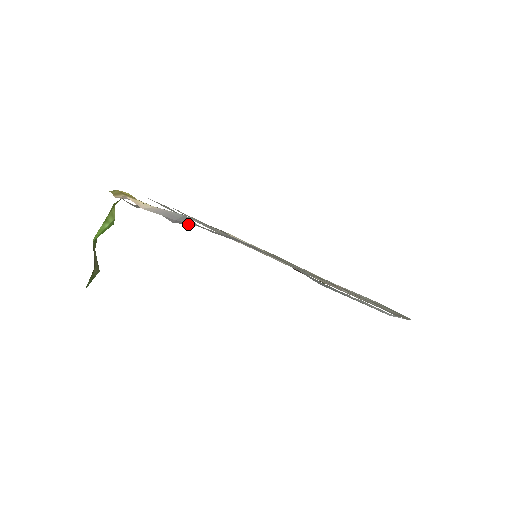
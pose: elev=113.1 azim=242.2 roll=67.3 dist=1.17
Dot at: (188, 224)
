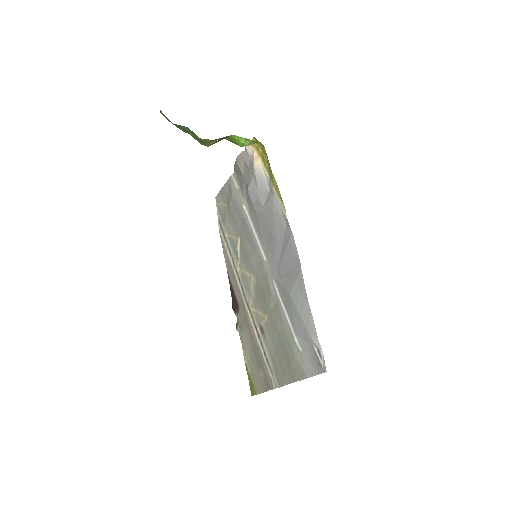
Dot at: (251, 200)
